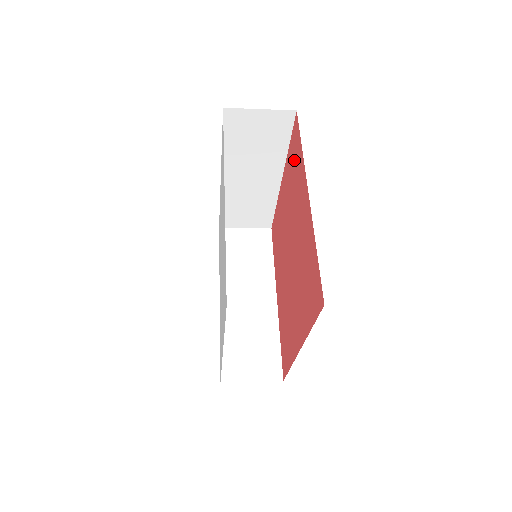
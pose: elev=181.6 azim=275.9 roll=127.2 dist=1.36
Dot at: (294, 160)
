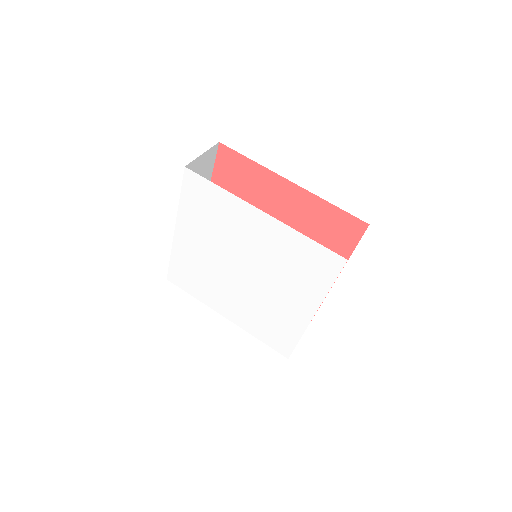
Dot at: (236, 176)
